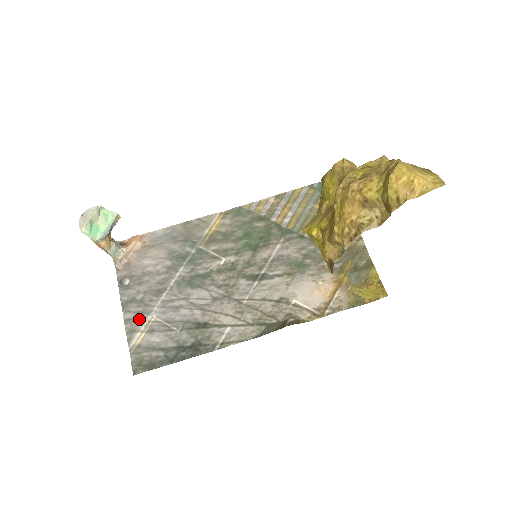
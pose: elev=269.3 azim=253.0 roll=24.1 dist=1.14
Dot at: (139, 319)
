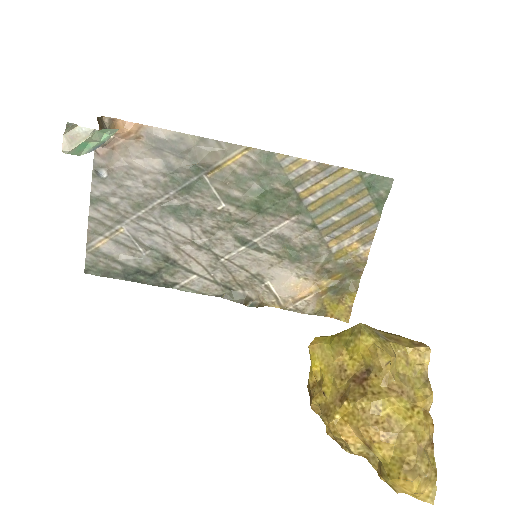
Dot at: (106, 224)
